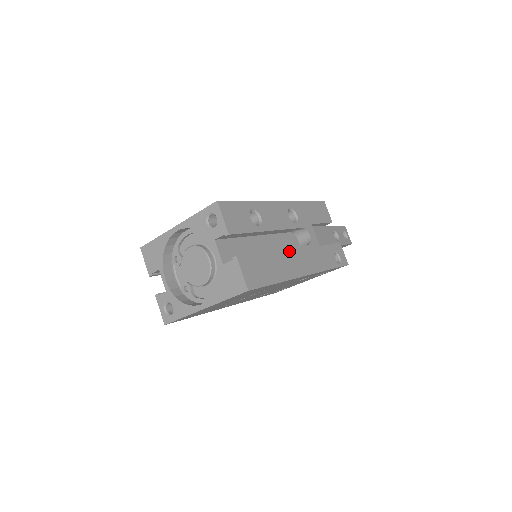
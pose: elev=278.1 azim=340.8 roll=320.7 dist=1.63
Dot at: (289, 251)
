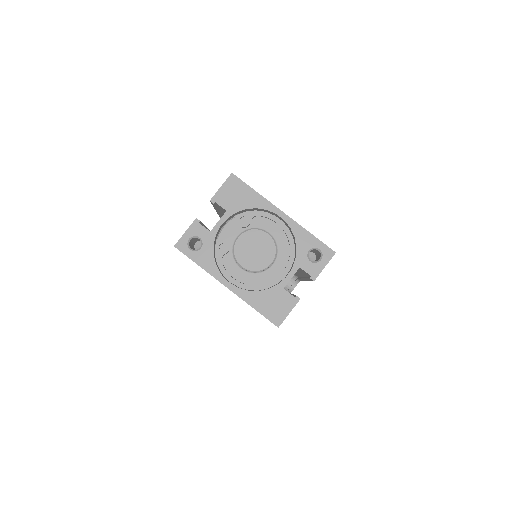
Dot at: occluded
